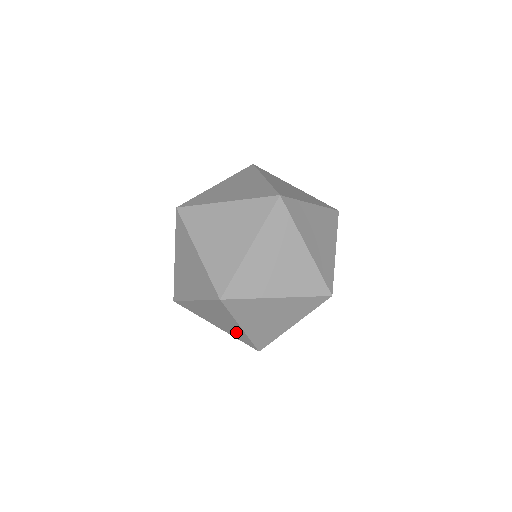
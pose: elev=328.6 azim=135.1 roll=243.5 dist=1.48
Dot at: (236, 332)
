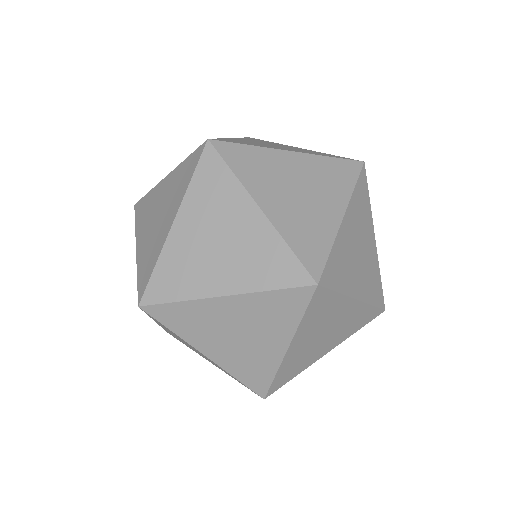
Dot at: (219, 367)
